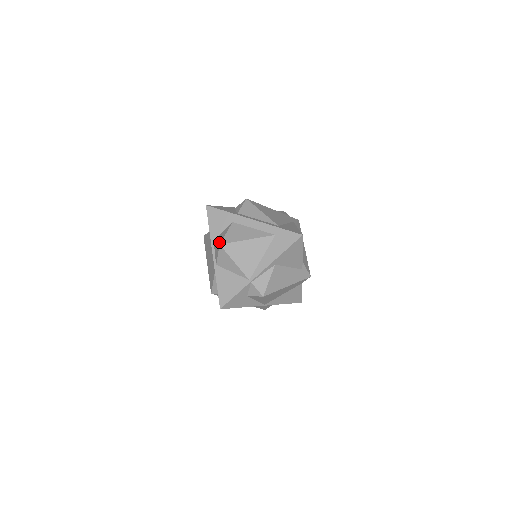
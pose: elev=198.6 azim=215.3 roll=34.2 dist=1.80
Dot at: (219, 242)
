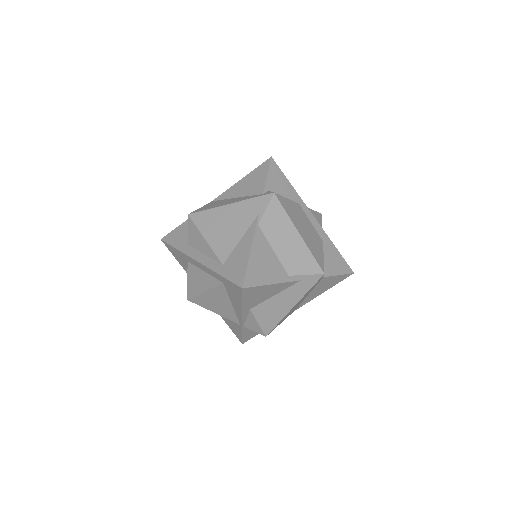
Dot at: (187, 294)
